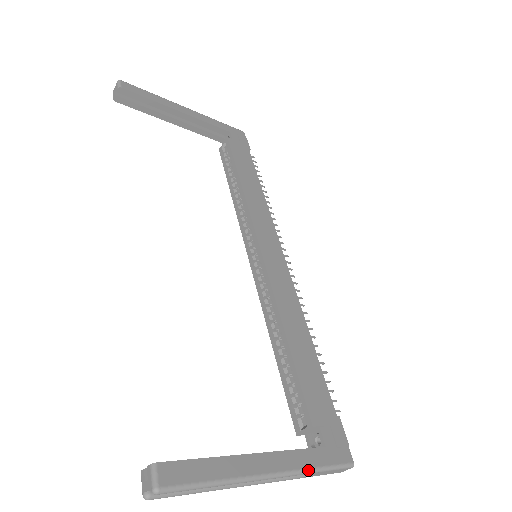
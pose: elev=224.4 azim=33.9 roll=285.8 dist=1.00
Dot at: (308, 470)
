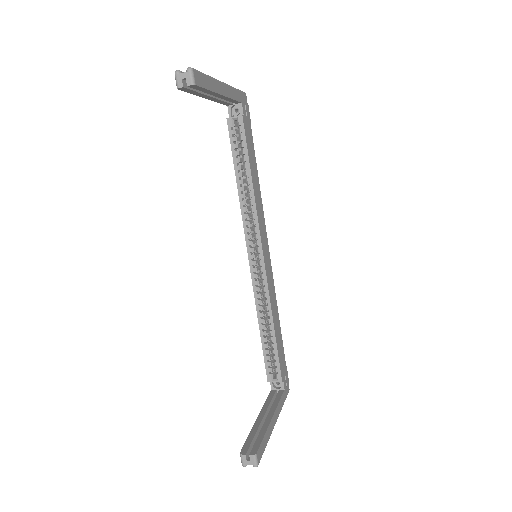
Dot at: occluded
